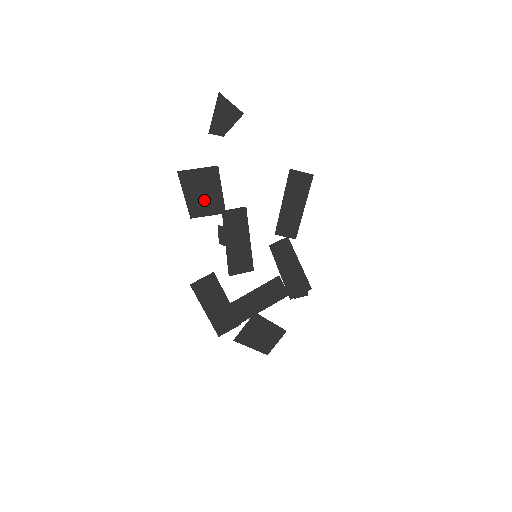
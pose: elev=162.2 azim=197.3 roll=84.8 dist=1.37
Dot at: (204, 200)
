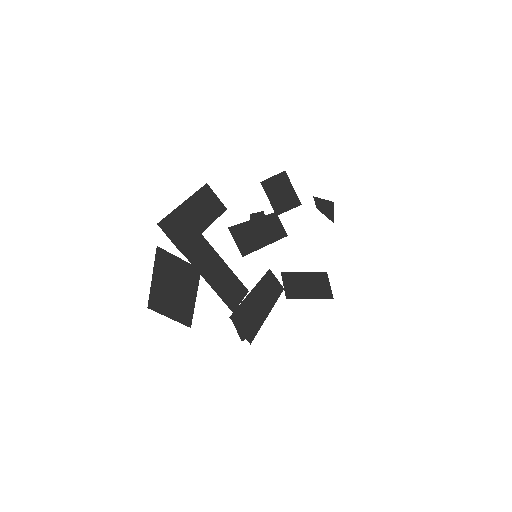
Dot at: (277, 194)
